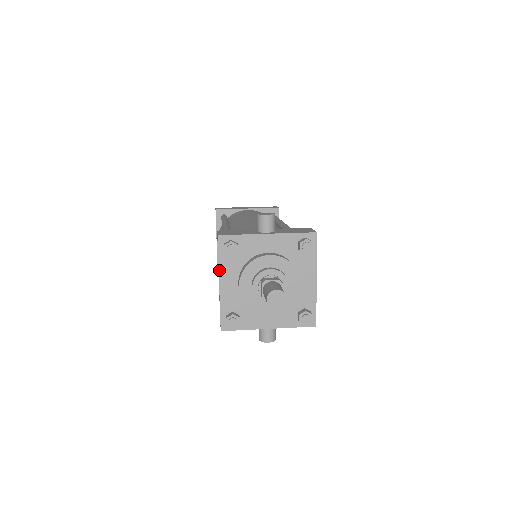
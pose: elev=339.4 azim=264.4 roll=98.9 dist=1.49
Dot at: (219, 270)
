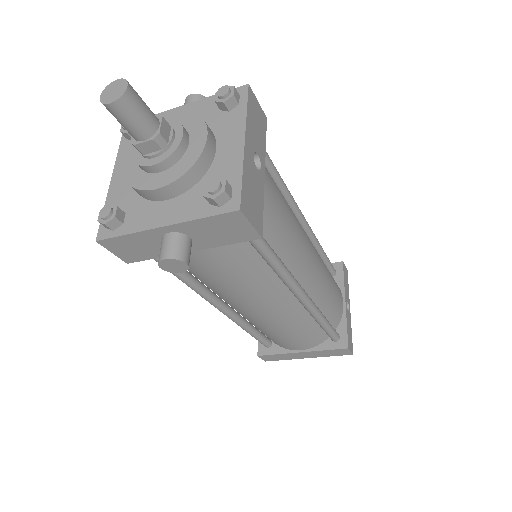
Dot at: (116, 161)
